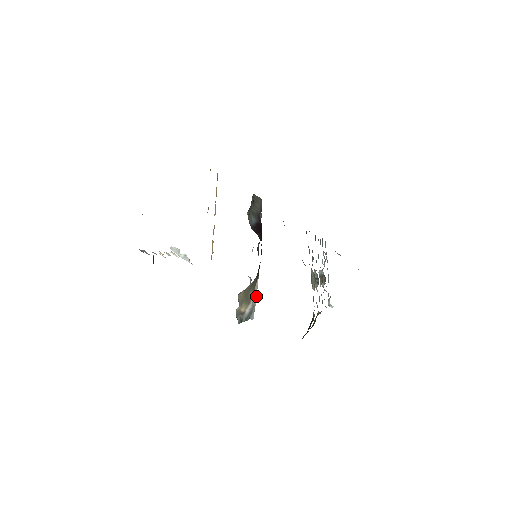
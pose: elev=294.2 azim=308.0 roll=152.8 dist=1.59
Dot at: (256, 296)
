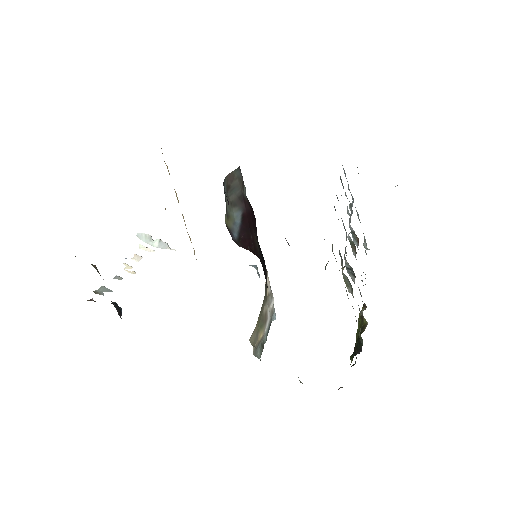
Dot at: (271, 296)
